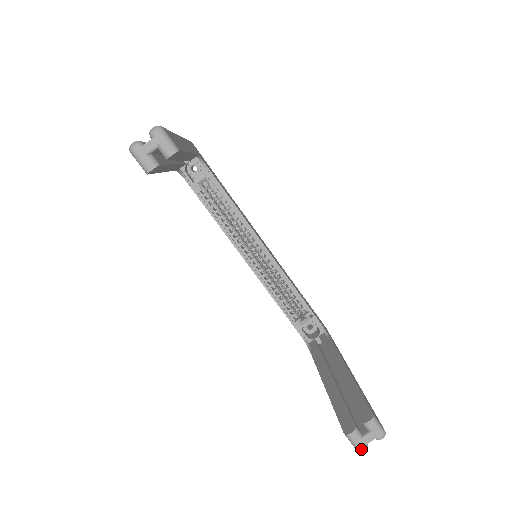
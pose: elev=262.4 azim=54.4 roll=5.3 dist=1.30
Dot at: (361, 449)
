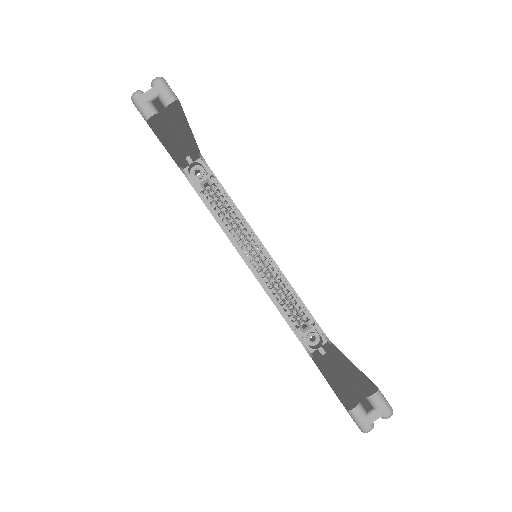
Dot at: (366, 428)
